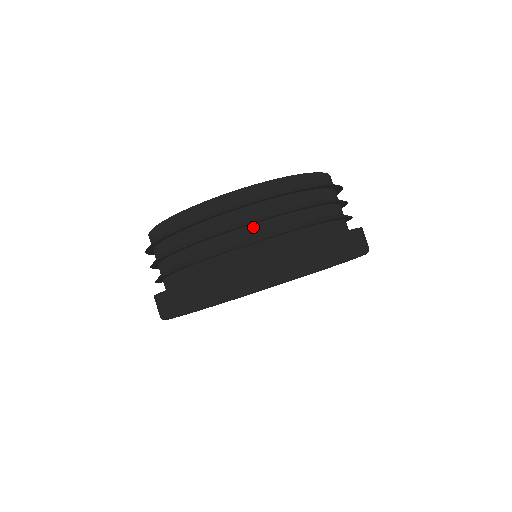
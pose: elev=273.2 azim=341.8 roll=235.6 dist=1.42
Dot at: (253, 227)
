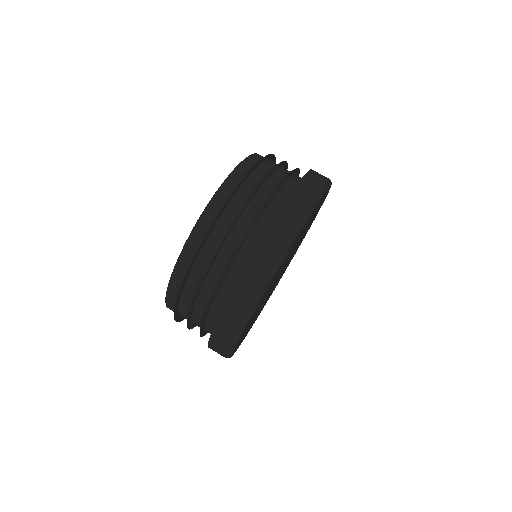
Dot at: (282, 169)
